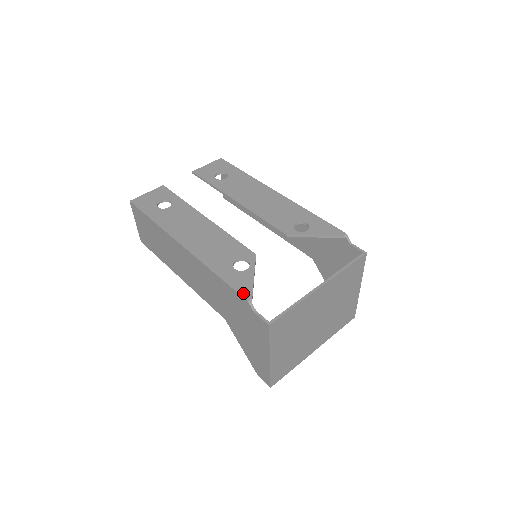
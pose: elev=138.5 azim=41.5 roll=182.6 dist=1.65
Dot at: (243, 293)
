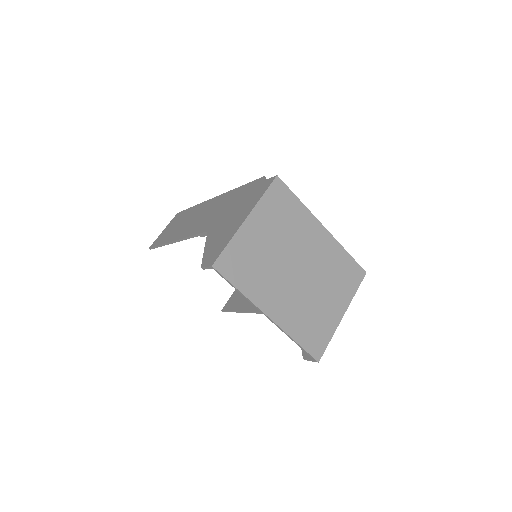
Dot at: occluded
